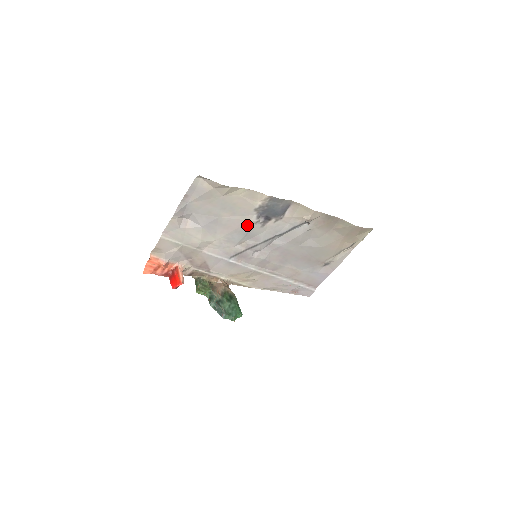
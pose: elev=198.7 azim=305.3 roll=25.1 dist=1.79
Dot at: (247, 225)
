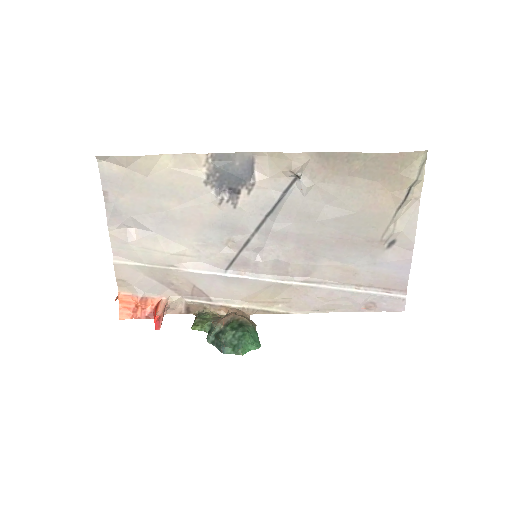
Dot at: (212, 211)
